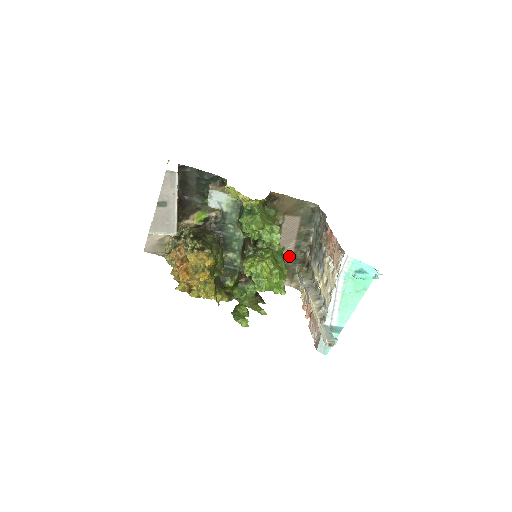
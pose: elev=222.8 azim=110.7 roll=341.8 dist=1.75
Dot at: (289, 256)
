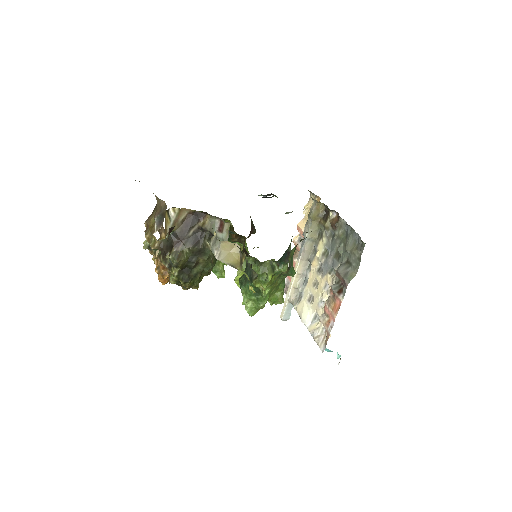
Dot at: occluded
